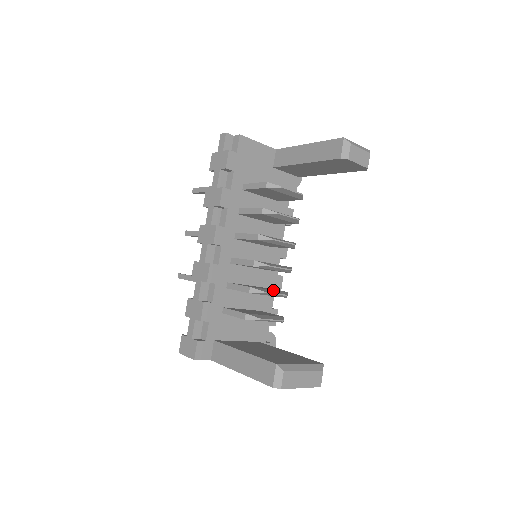
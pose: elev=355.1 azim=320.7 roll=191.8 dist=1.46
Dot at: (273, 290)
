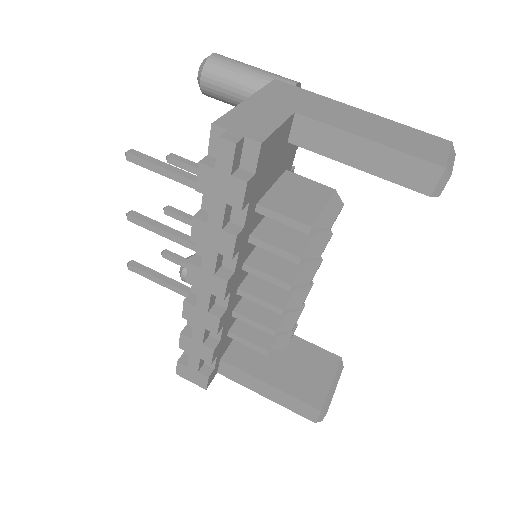
Dot at: occluded
